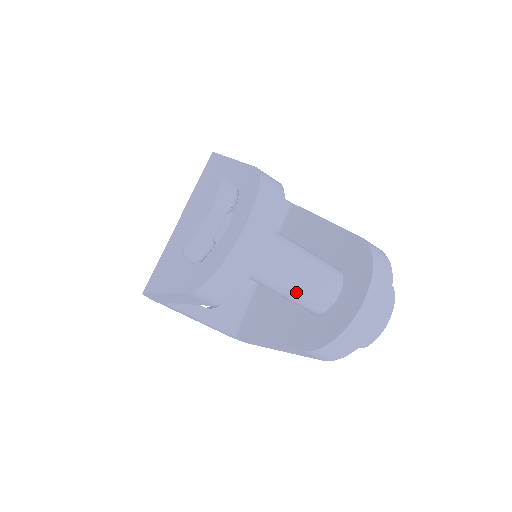
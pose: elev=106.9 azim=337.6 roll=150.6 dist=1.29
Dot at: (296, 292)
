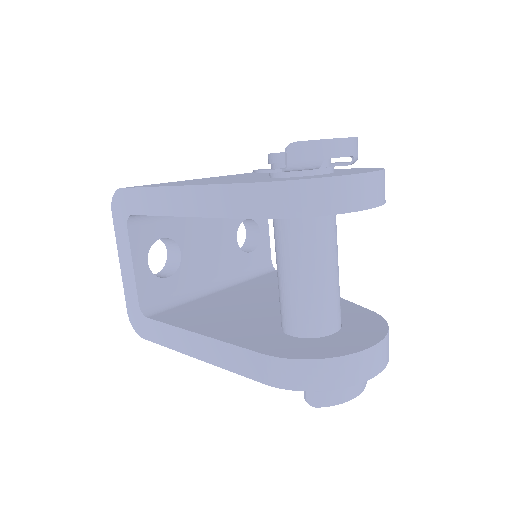
Dot at: (309, 292)
